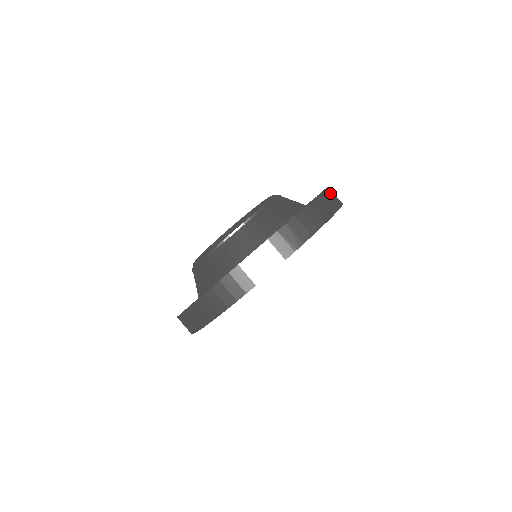
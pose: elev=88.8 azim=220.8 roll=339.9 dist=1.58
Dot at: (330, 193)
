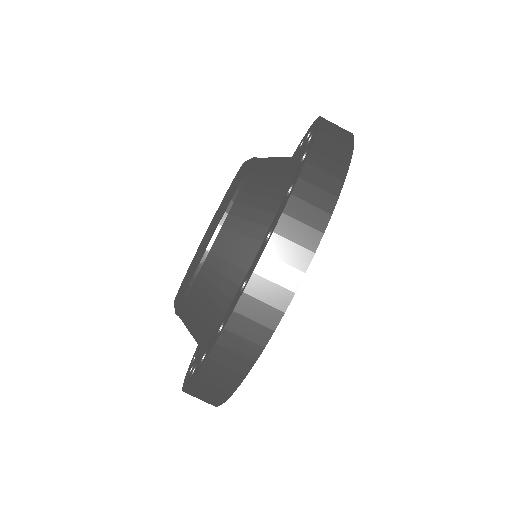
Dot at: (304, 194)
